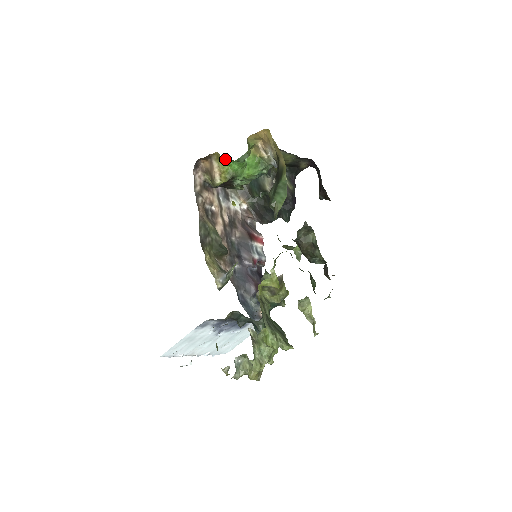
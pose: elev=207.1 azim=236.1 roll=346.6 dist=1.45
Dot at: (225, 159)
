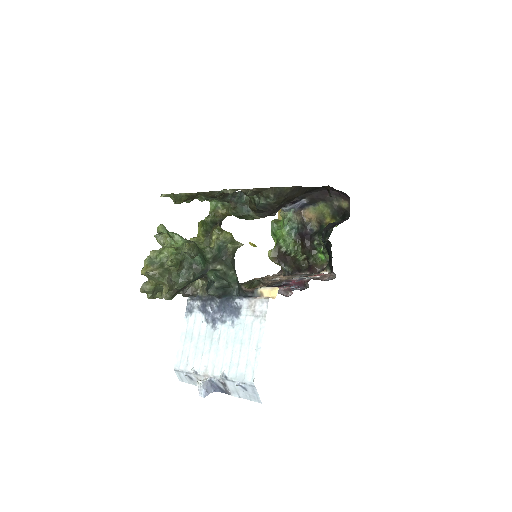
Dot at: occluded
